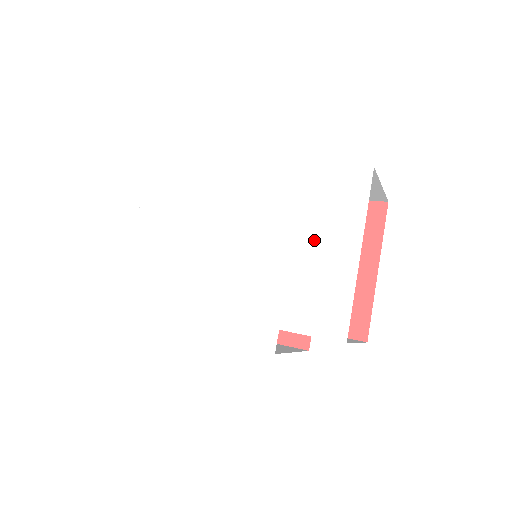
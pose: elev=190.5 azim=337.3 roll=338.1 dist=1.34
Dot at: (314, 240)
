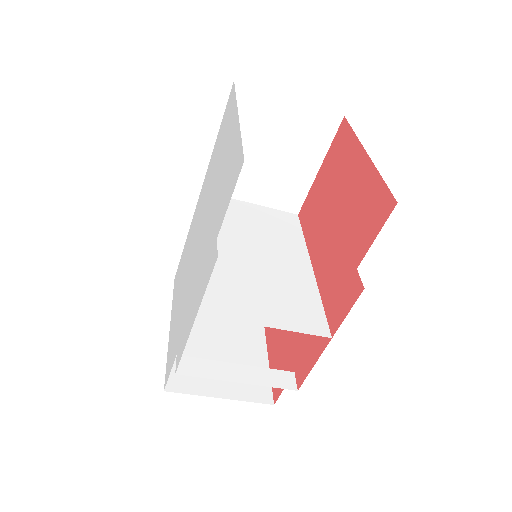
Dot at: (222, 159)
